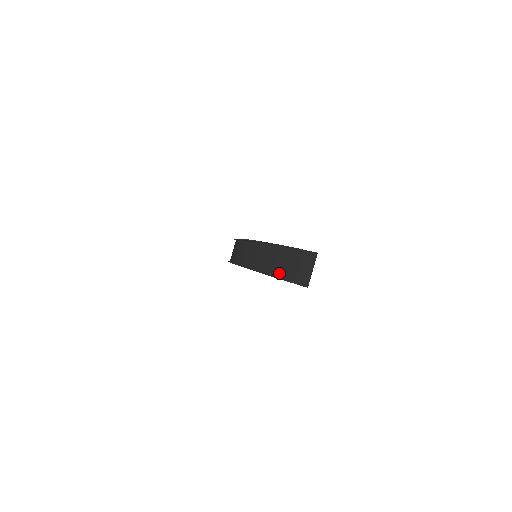
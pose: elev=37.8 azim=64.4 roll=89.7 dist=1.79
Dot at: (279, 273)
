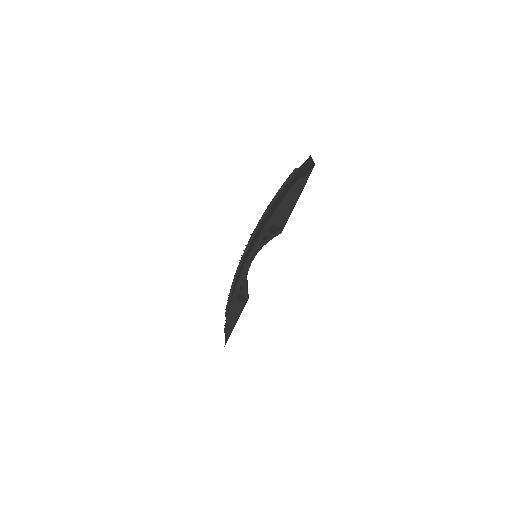
Dot at: occluded
